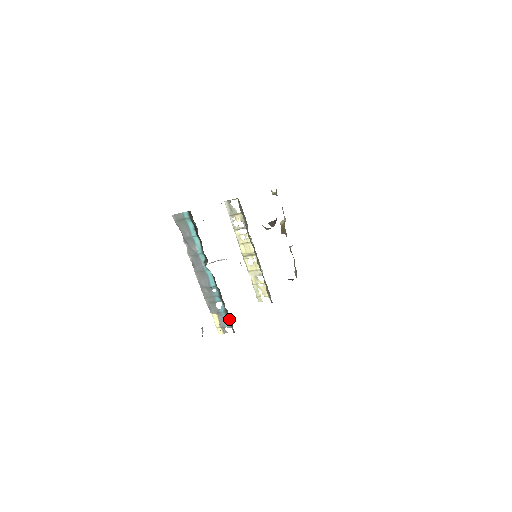
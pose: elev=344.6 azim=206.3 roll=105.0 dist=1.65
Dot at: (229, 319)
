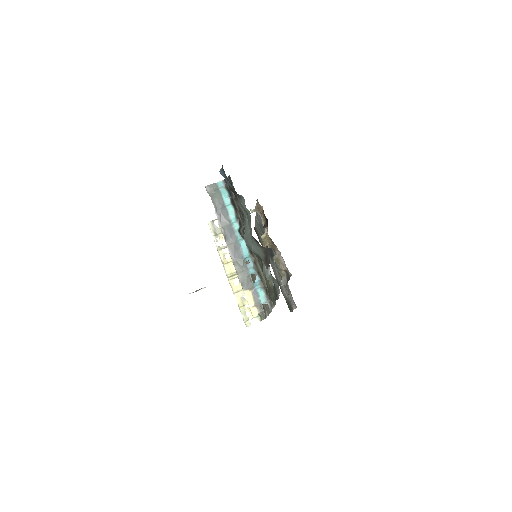
Dot at: (265, 292)
